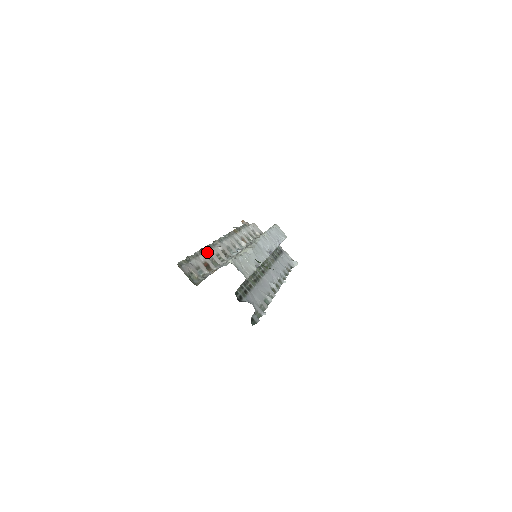
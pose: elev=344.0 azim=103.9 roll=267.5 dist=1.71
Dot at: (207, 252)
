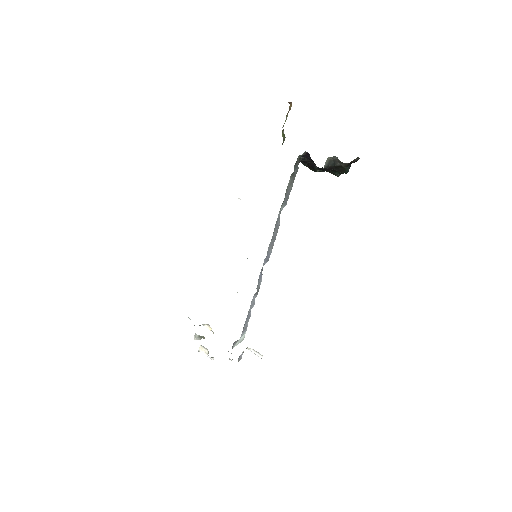
Dot at: occluded
